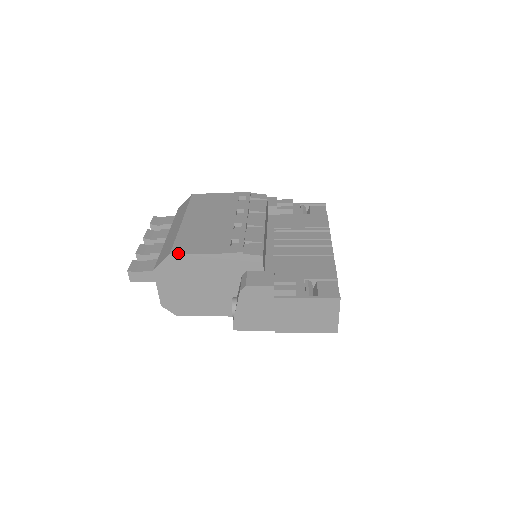
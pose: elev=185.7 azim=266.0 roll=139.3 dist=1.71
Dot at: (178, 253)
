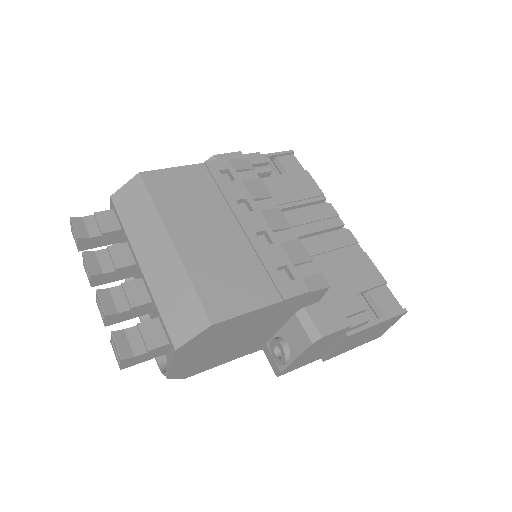
Dot at: (223, 319)
